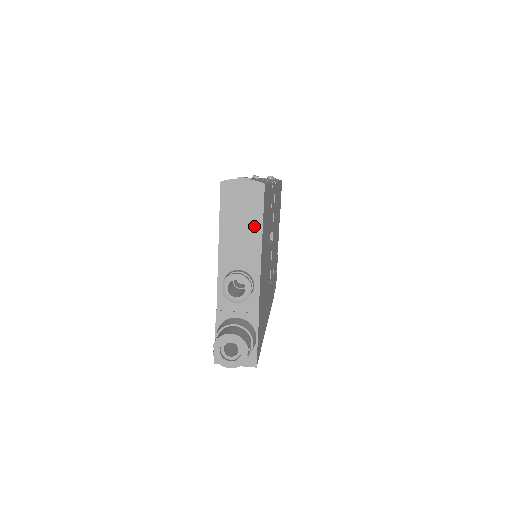
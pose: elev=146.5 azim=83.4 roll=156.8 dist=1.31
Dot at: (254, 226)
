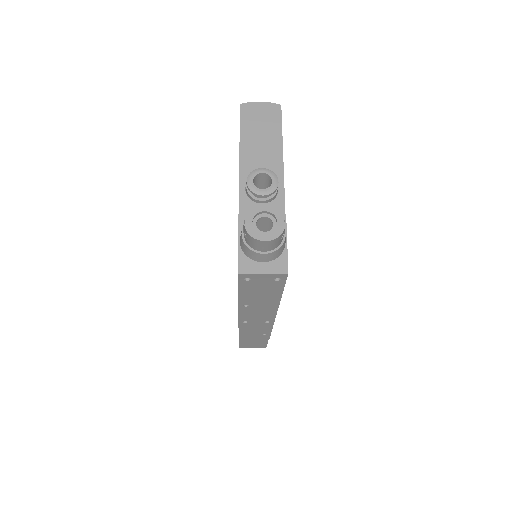
Dot at: (274, 137)
